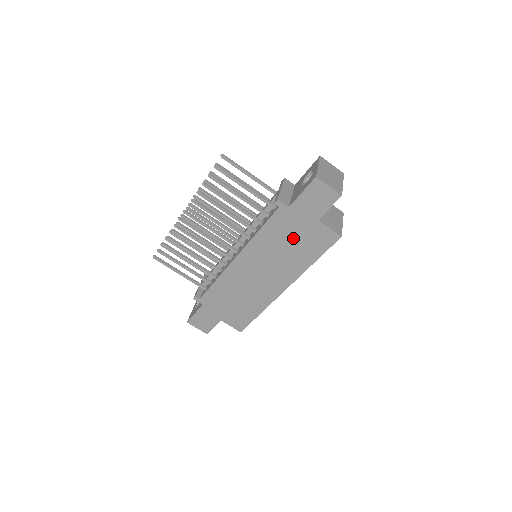
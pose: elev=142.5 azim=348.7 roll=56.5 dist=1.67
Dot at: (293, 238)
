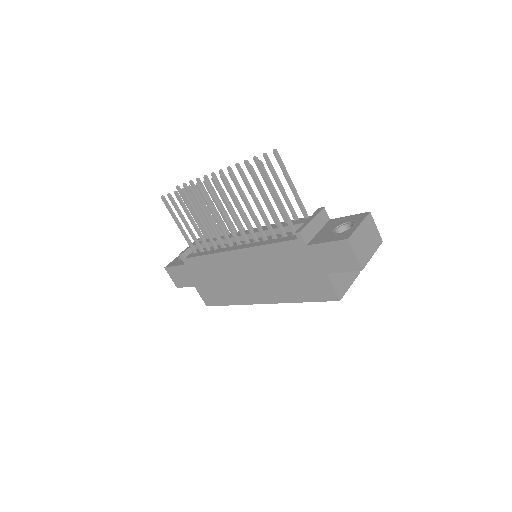
Dot at: (295, 271)
